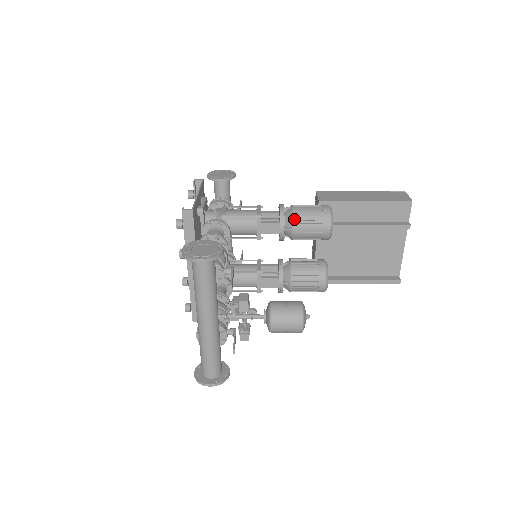
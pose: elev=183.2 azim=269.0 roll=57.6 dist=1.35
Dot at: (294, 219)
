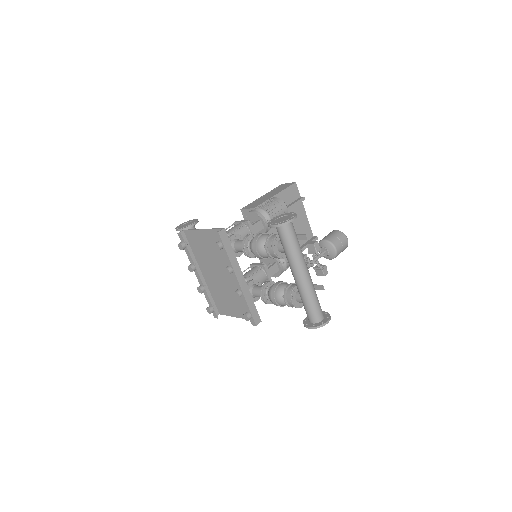
Dot at: (267, 212)
